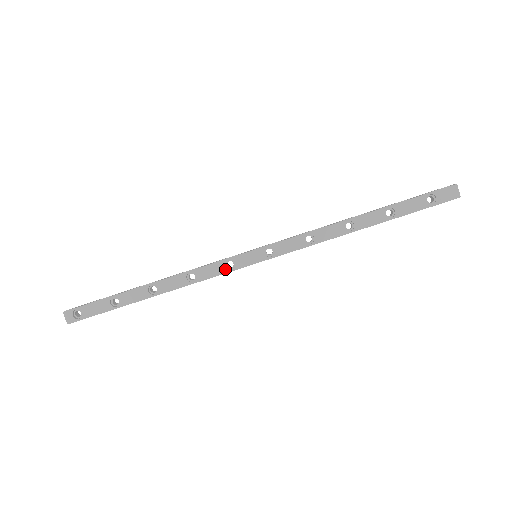
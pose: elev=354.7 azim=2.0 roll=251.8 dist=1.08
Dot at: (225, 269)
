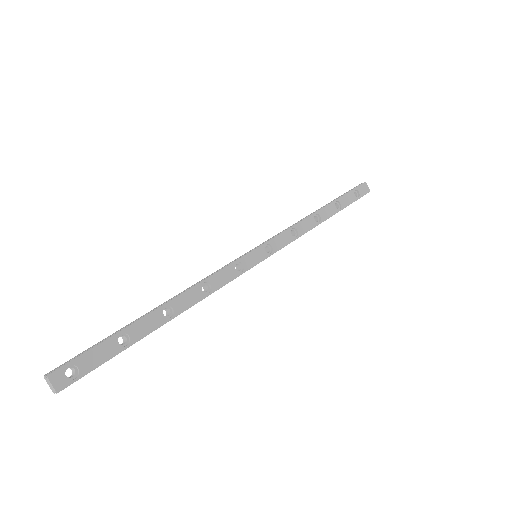
Dot at: (236, 273)
